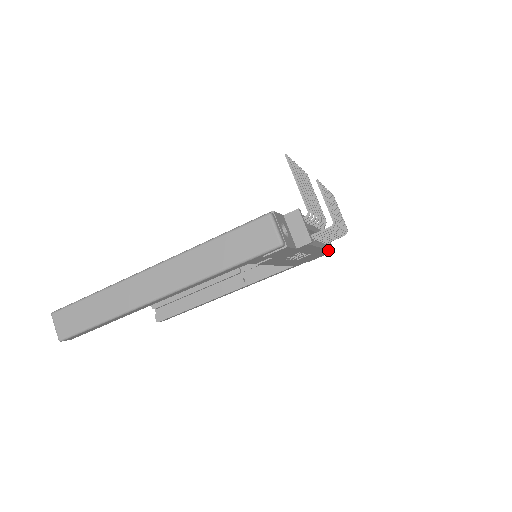
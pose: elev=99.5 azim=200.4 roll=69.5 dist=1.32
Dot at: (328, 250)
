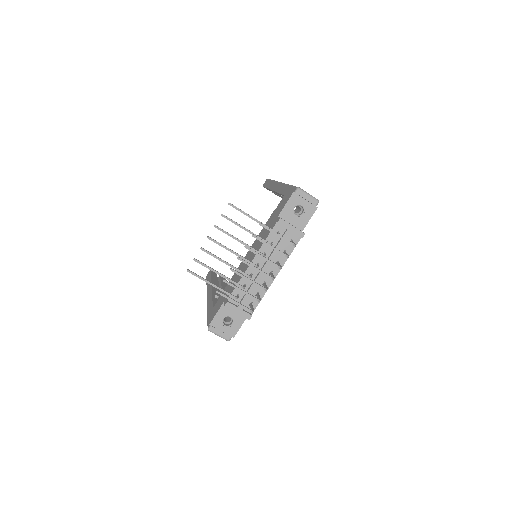
Dot at: (303, 234)
